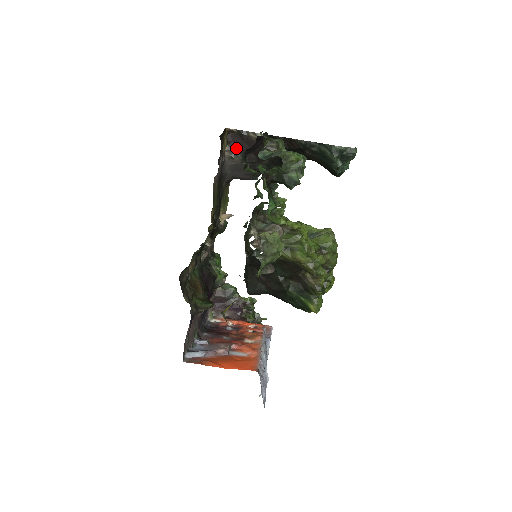
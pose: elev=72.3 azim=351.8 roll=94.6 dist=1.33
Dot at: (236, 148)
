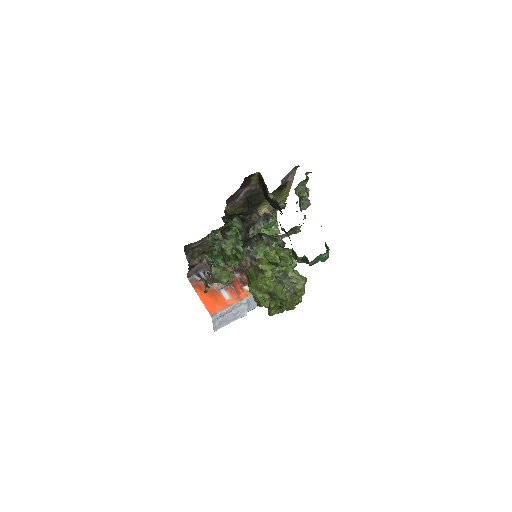
Dot at: (263, 187)
